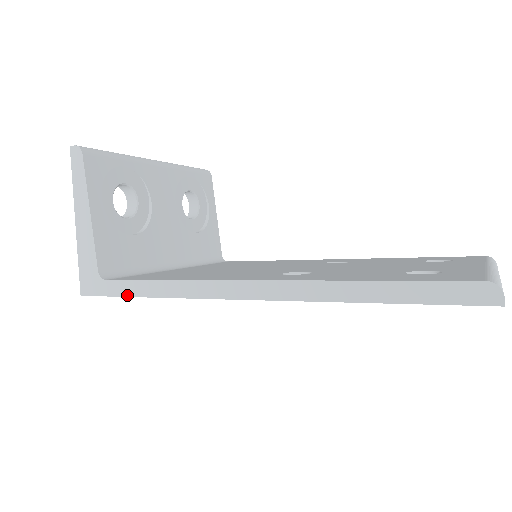
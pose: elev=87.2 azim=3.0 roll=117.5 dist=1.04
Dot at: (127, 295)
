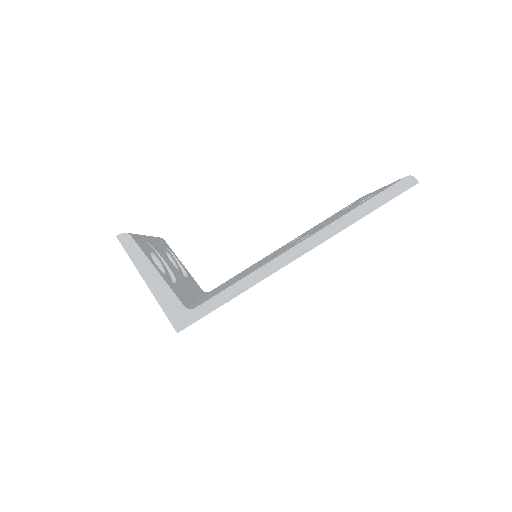
Dot at: (217, 307)
